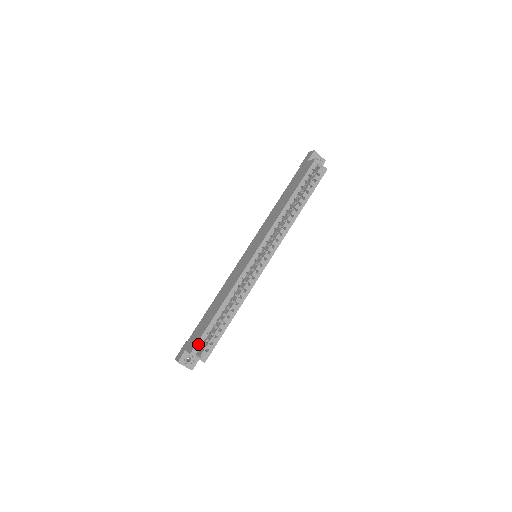
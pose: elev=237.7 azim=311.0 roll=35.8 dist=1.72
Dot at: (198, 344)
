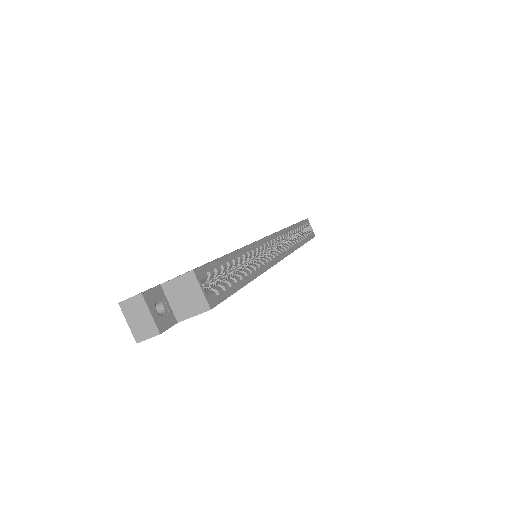
Dot at: (206, 268)
